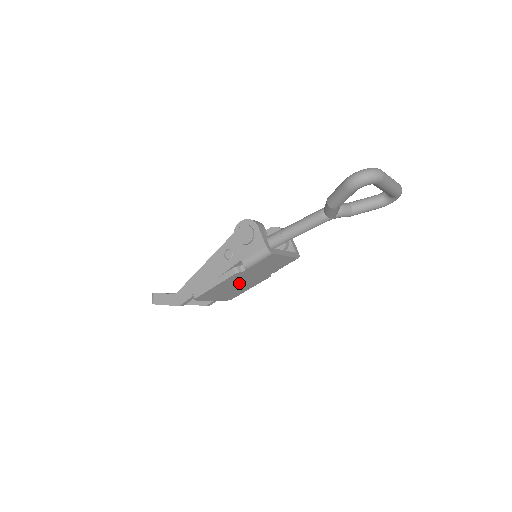
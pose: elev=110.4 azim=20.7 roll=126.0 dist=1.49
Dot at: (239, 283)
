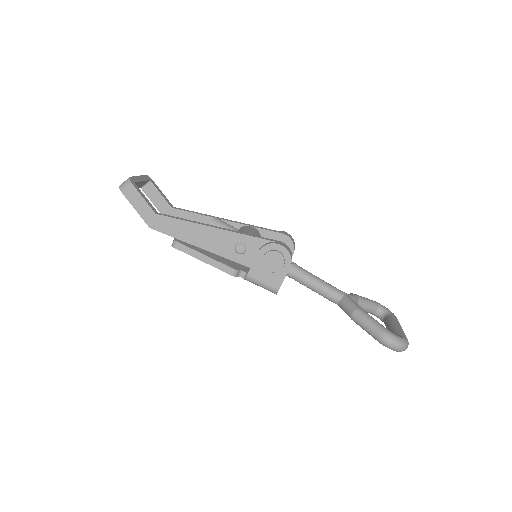
Dot at: occluded
